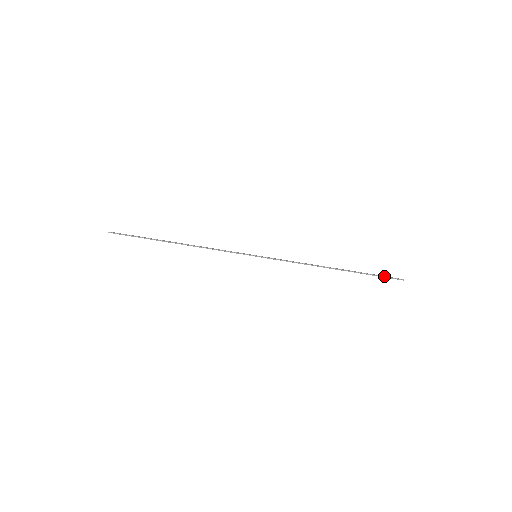
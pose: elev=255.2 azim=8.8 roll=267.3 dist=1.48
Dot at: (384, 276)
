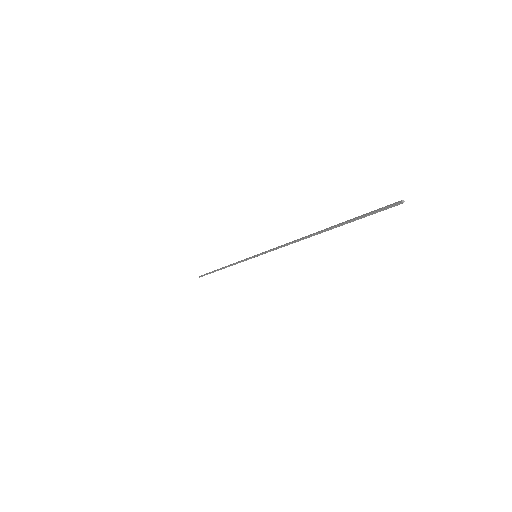
Dot at: (369, 213)
